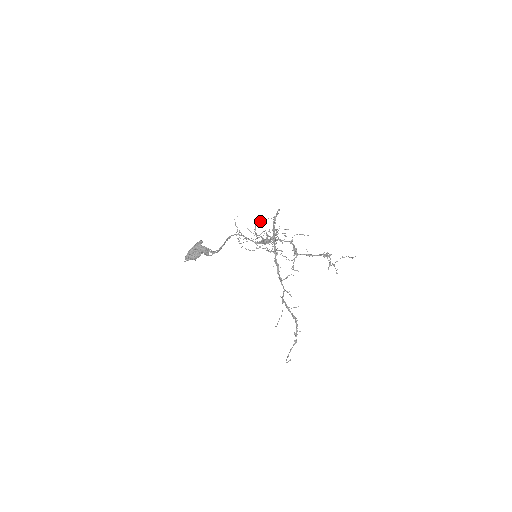
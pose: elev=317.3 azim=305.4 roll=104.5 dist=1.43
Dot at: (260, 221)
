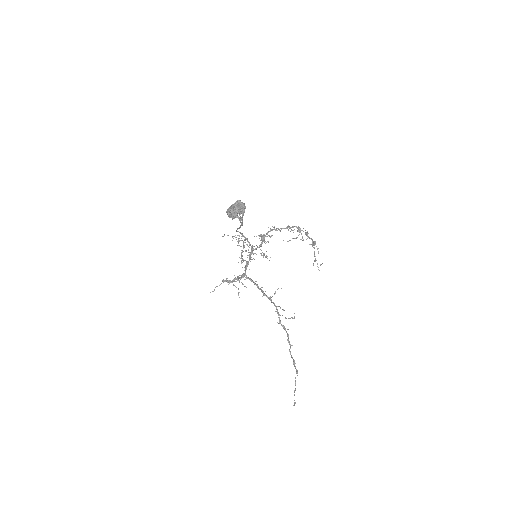
Dot at: occluded
